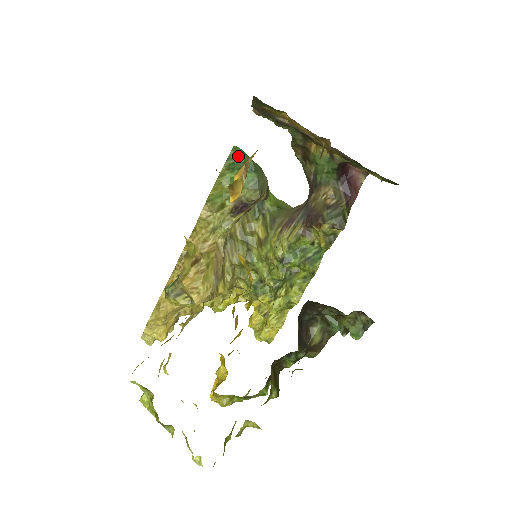
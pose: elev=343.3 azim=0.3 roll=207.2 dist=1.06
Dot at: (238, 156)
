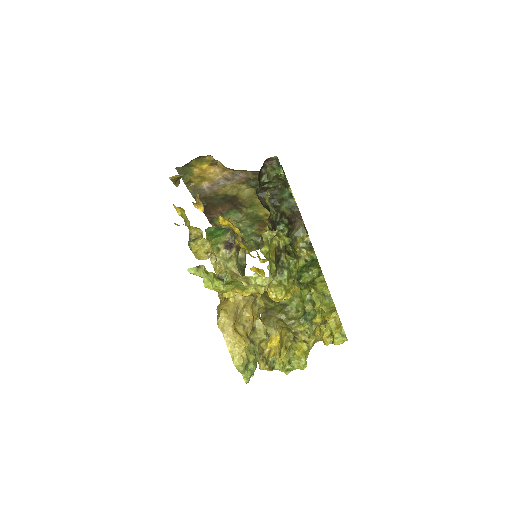
Dot at: (210, 229)
